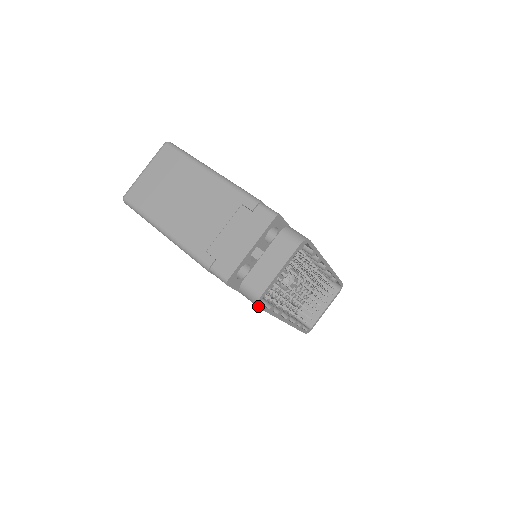
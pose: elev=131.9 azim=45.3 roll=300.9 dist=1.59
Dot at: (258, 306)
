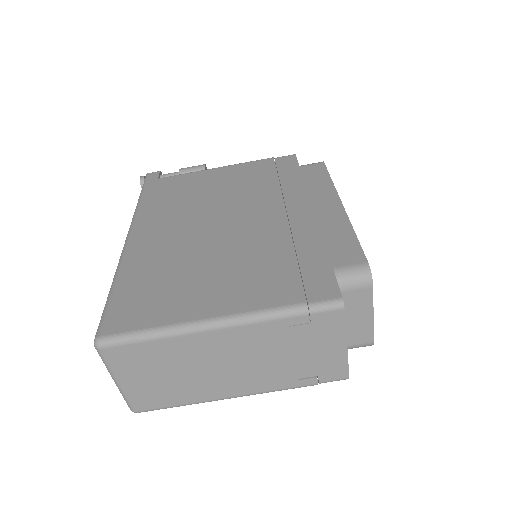
Dot at: occluded
